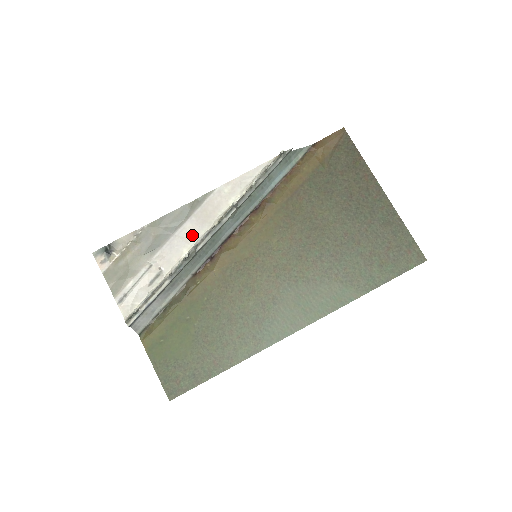
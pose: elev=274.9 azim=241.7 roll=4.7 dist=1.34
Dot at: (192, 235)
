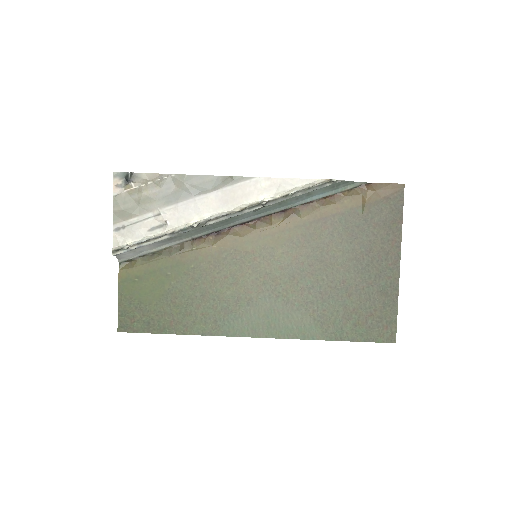
Dot at: (210, 208)
